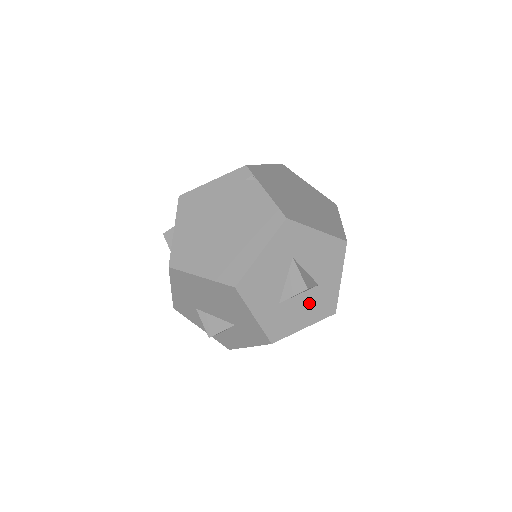
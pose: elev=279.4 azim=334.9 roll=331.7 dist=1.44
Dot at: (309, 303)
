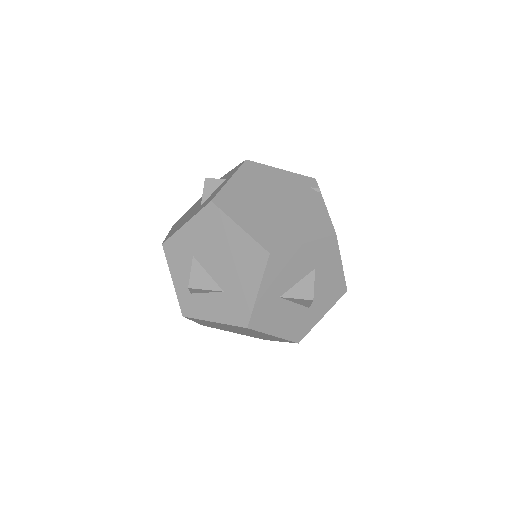
Dot at: (293, 317)
